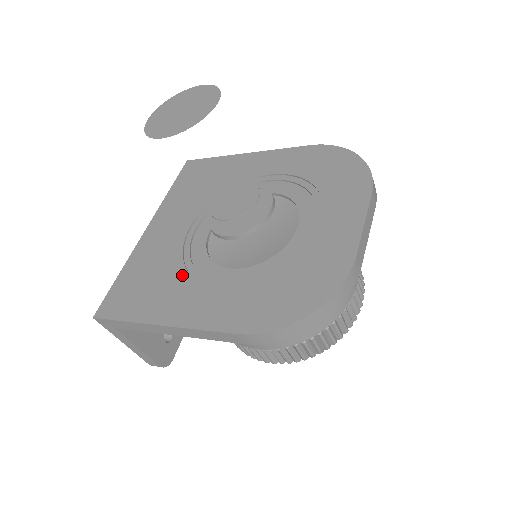
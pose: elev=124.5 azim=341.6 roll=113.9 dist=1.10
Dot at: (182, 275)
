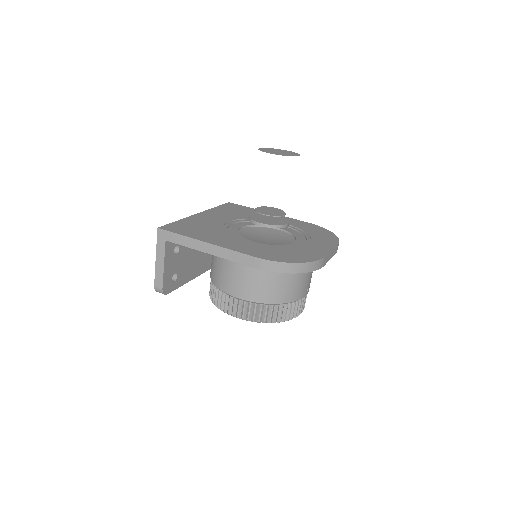
Dot at: (222, 233)
